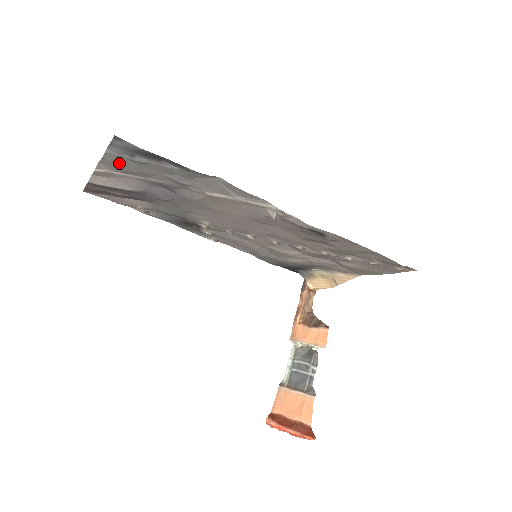
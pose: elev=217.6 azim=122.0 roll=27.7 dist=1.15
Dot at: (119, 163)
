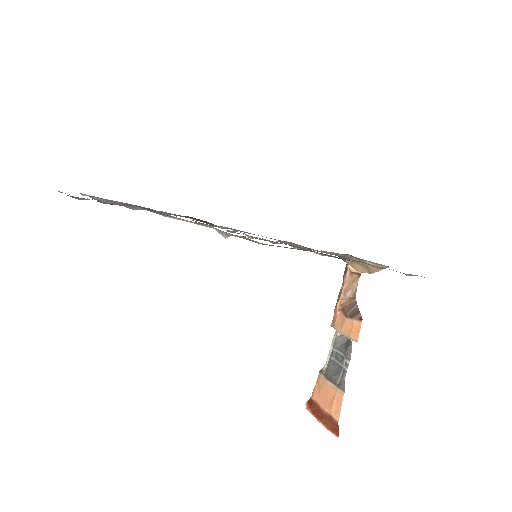
Dot at: occluded
